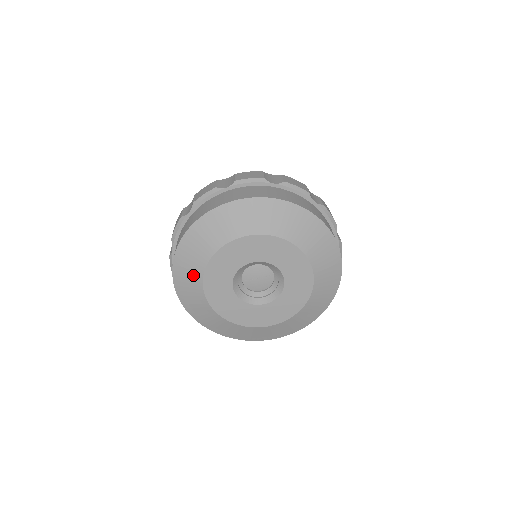
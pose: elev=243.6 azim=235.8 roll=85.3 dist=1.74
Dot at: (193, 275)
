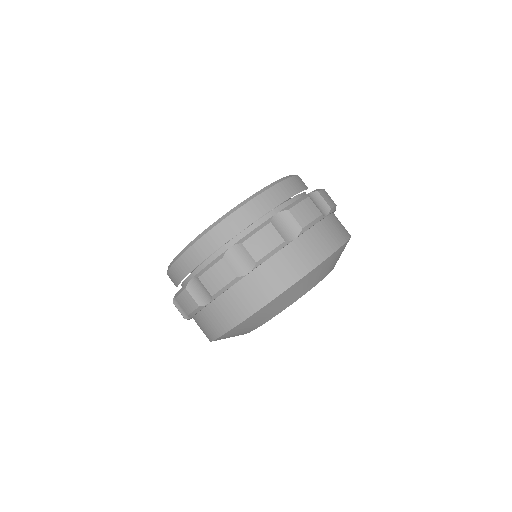
Dot at: occluded
